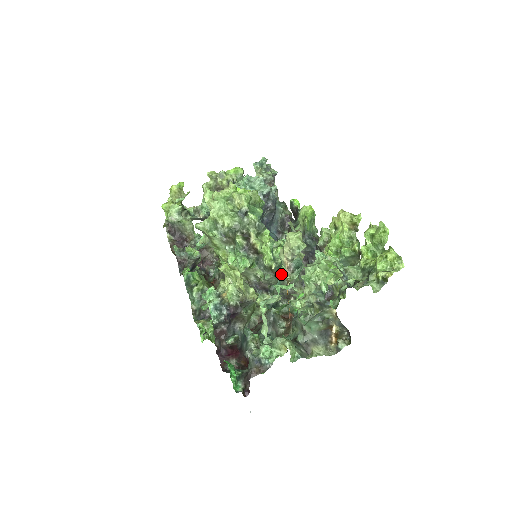
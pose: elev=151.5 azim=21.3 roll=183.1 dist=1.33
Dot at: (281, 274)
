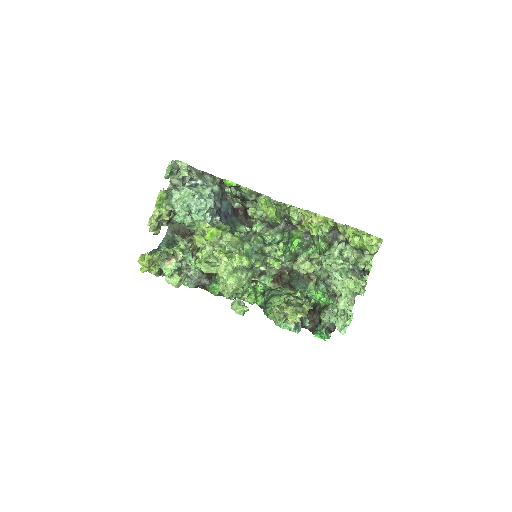
Dot at: occluded
